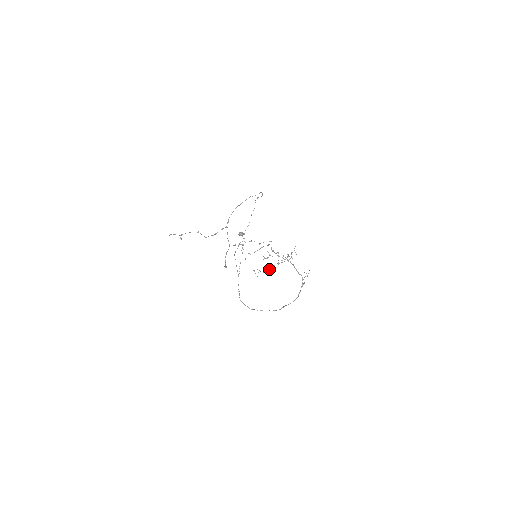
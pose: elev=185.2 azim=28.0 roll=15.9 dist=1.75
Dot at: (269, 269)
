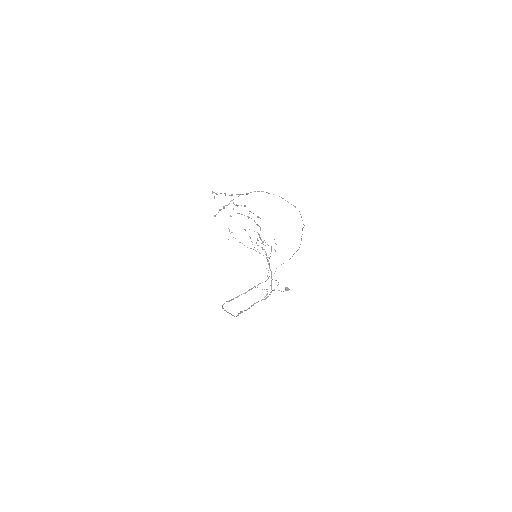
Dot at: occluded
